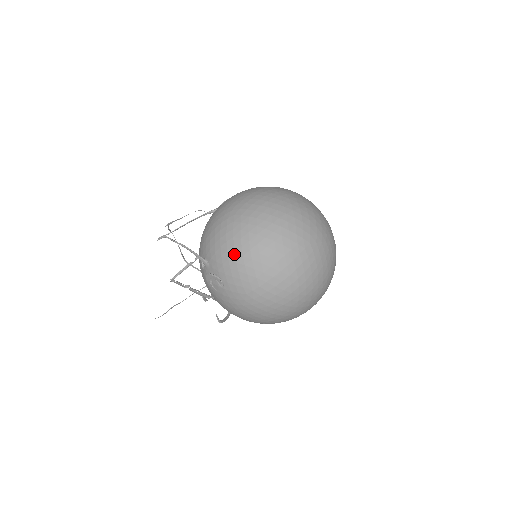
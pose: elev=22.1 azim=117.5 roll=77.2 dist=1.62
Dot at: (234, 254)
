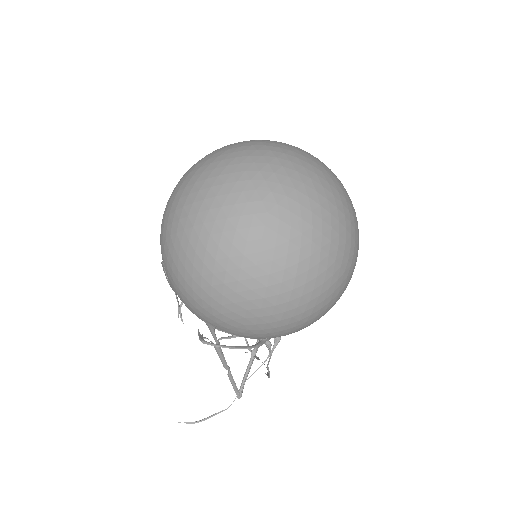
Dot at: occluded
